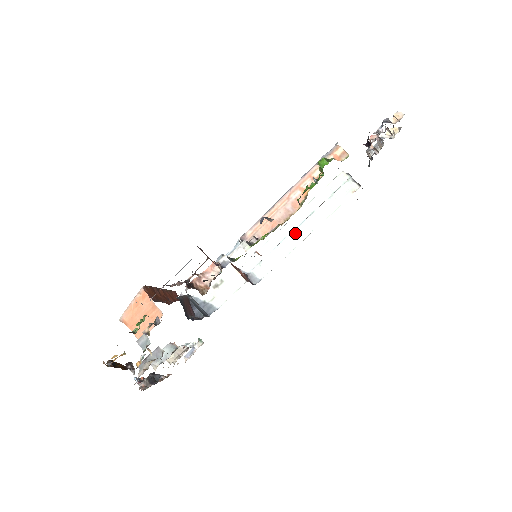
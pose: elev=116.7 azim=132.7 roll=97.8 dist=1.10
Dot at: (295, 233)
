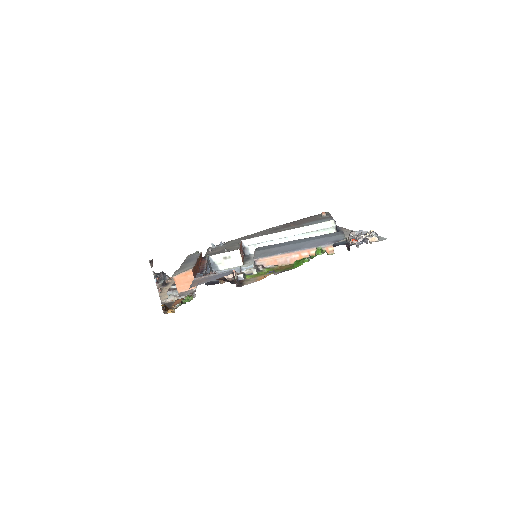
Dot at: (285, 239)
